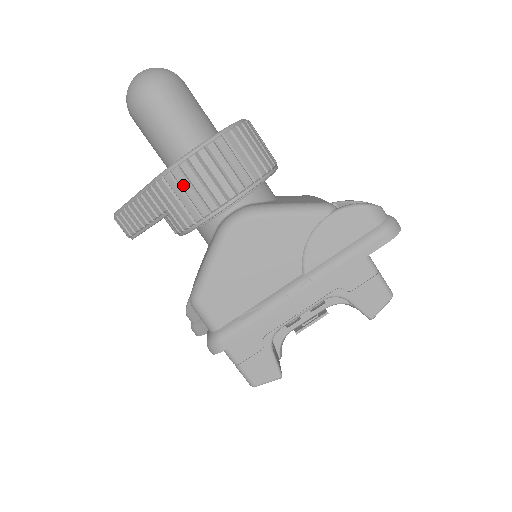
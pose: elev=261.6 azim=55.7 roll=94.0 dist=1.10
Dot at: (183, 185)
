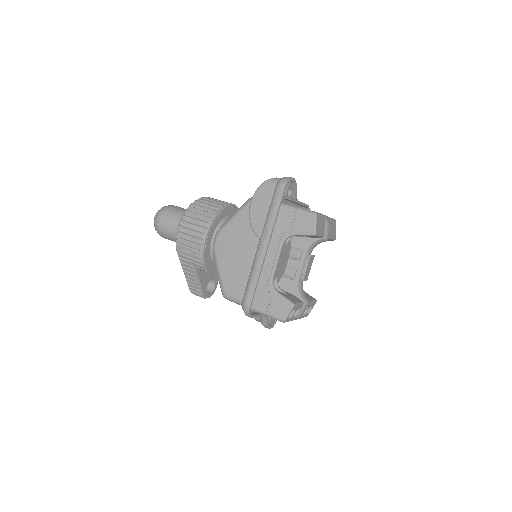
Dot at: (184, 244)
